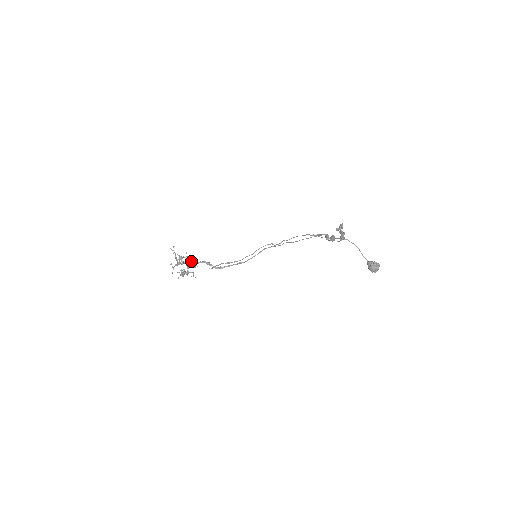
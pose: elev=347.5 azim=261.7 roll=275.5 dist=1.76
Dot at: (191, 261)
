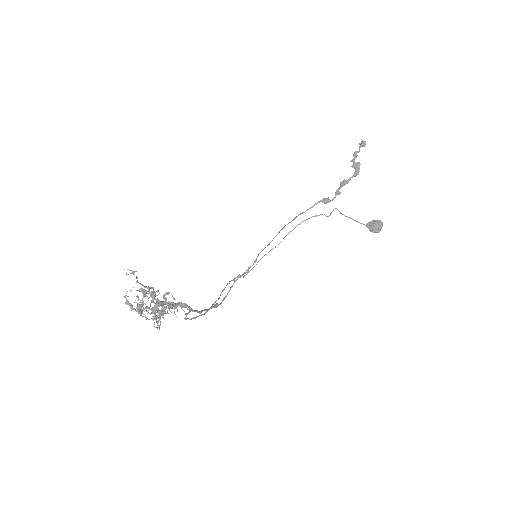
Dot at: (158, 300)
